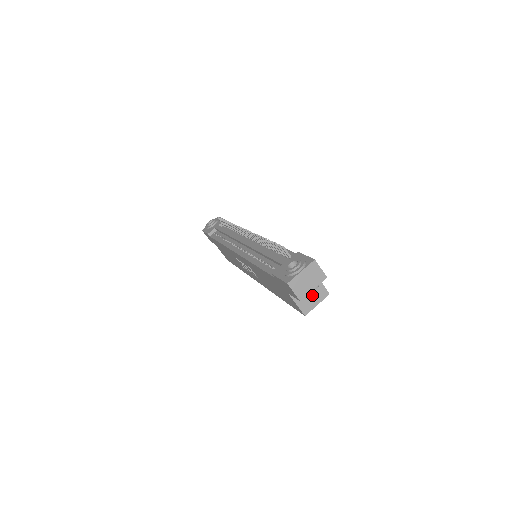
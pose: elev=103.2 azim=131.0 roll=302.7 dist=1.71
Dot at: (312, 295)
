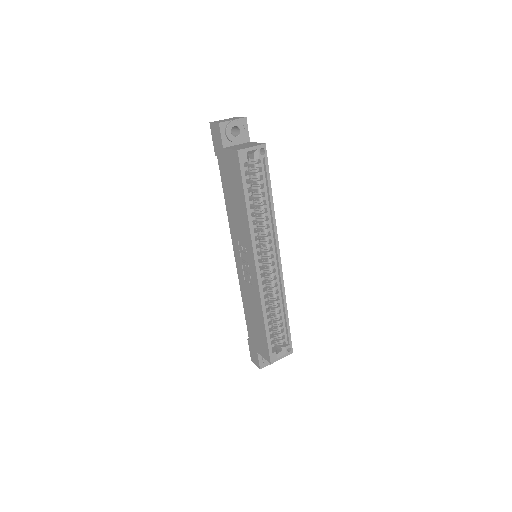
Dot at: (247, 146)
